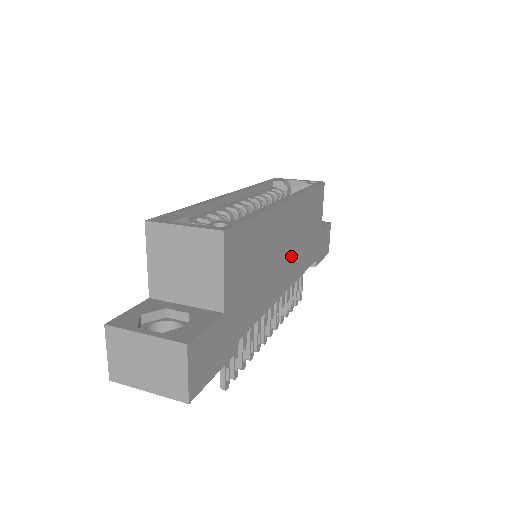
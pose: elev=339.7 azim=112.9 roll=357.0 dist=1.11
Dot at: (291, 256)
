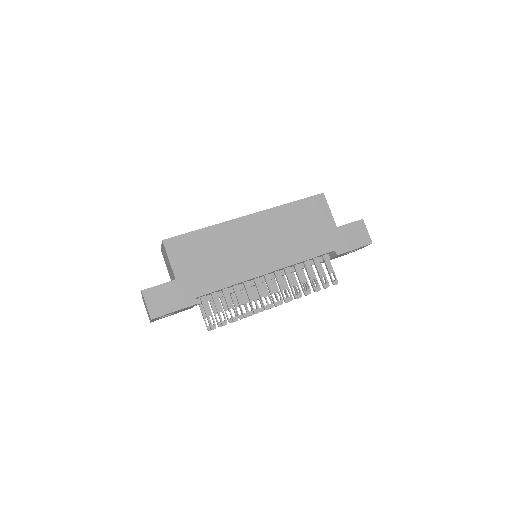
Dot at: (271, 249)
